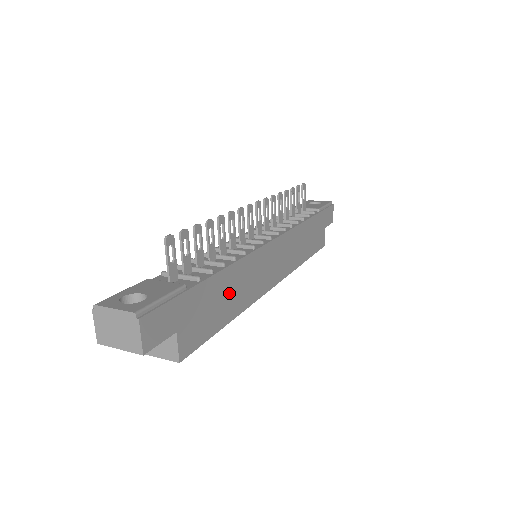
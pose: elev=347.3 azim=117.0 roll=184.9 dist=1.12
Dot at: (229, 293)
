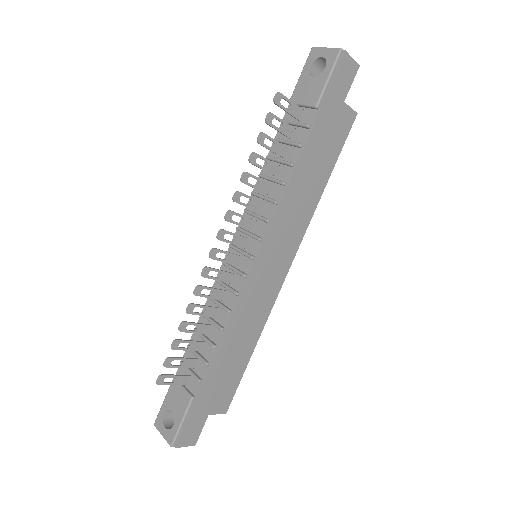
Dot at: (236, 348)
